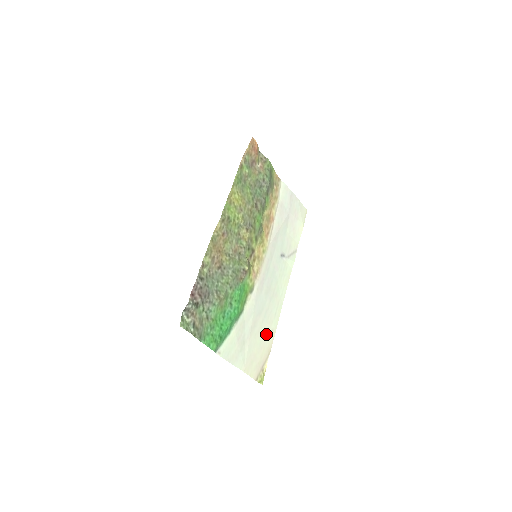
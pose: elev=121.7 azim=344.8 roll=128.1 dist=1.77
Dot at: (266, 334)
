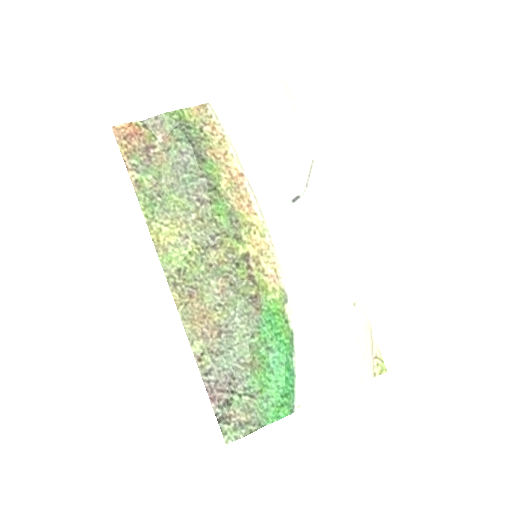
Dot at: (348, 317)
